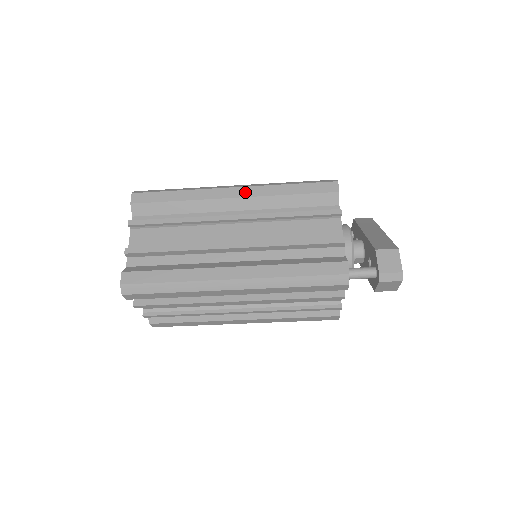
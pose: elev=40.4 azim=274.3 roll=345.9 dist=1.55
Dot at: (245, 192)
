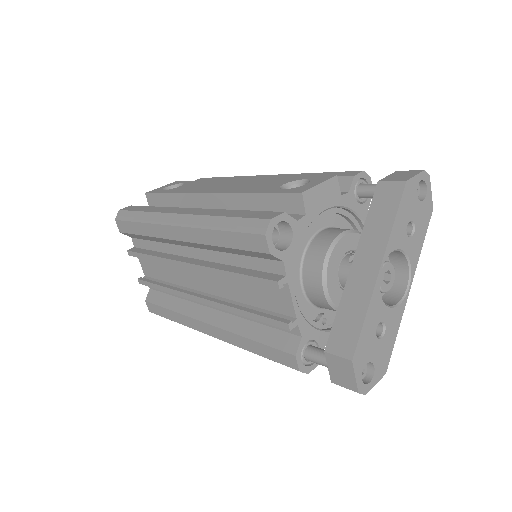
Dot at: (184, 235)
